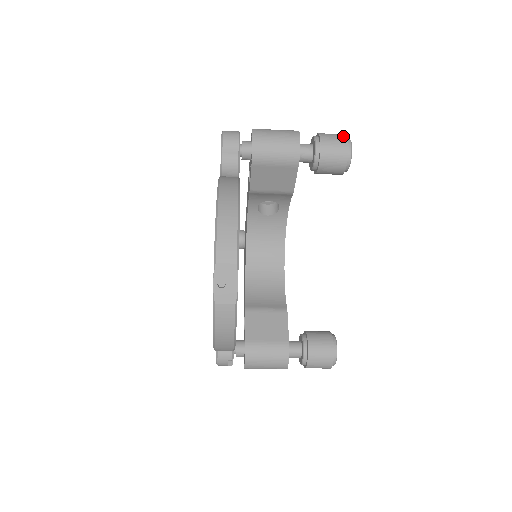
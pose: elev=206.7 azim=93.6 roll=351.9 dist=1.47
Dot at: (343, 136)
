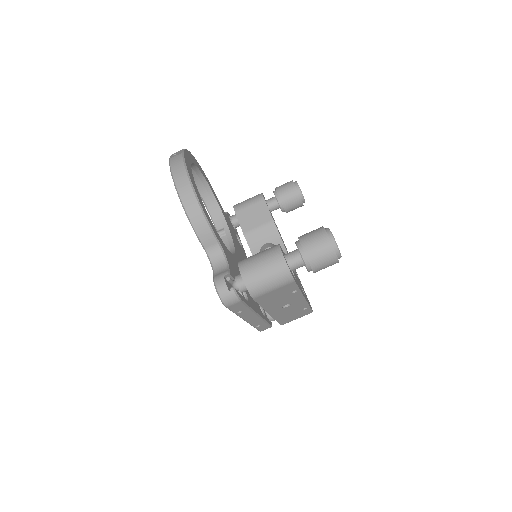
Dot at: occluded
